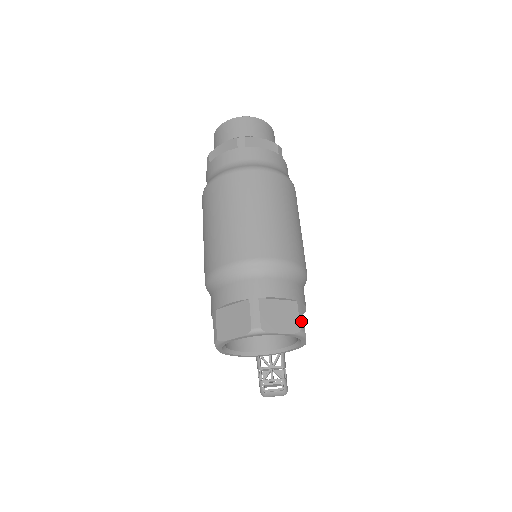
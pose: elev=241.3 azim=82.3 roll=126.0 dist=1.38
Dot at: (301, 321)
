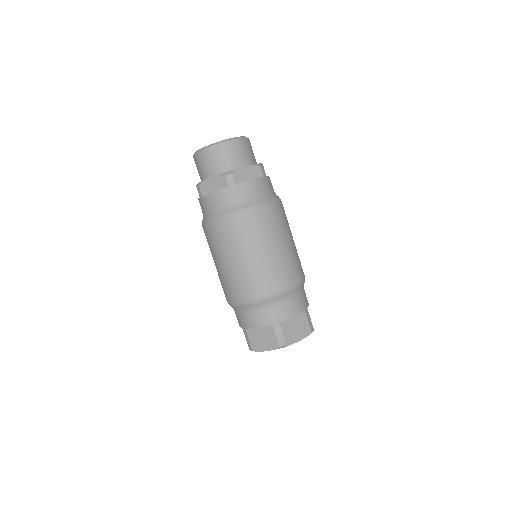
Dot at: (310, 324)
